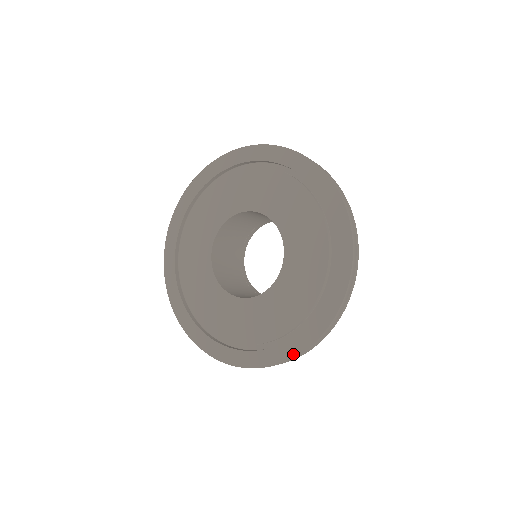
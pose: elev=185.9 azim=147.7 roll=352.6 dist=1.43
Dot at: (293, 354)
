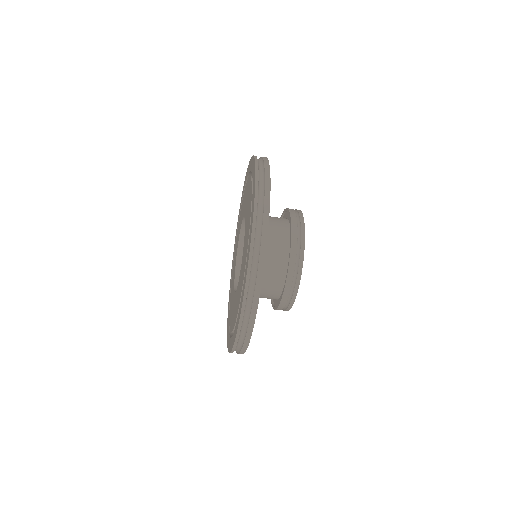
Dot at: (242, 304)
